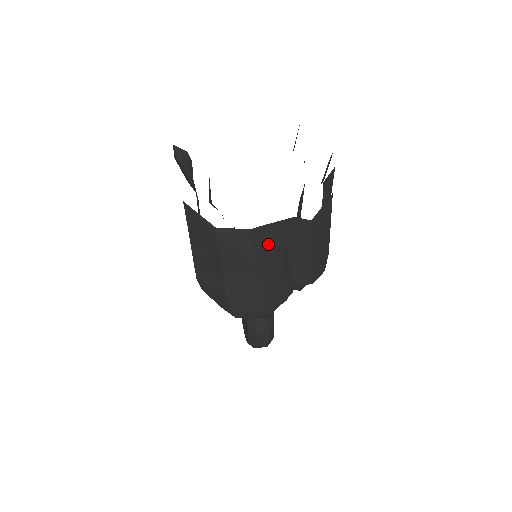
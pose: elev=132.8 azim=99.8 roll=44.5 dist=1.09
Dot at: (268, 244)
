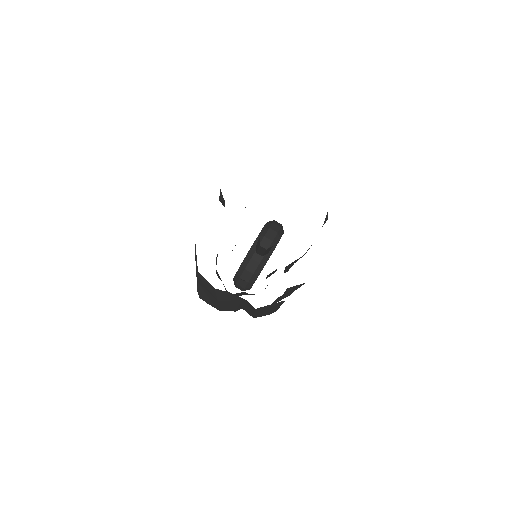
Dot at: (226, 296)
